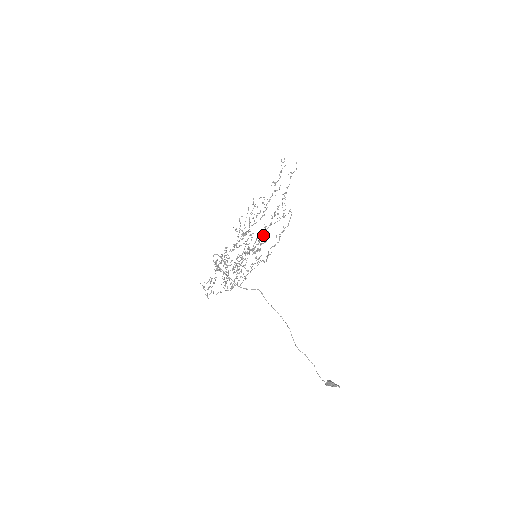
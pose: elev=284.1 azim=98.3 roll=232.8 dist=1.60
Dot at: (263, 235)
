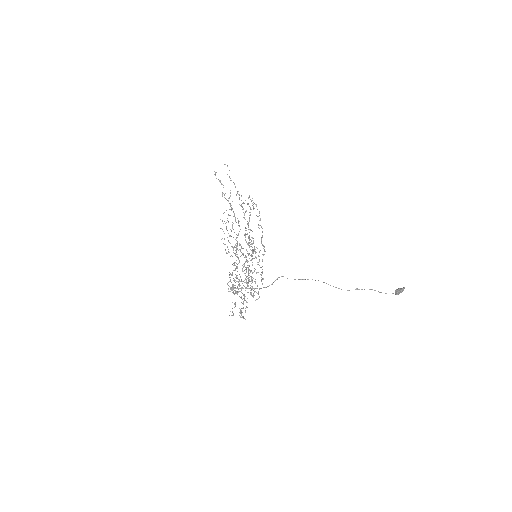
Dot at: (248, 237)
